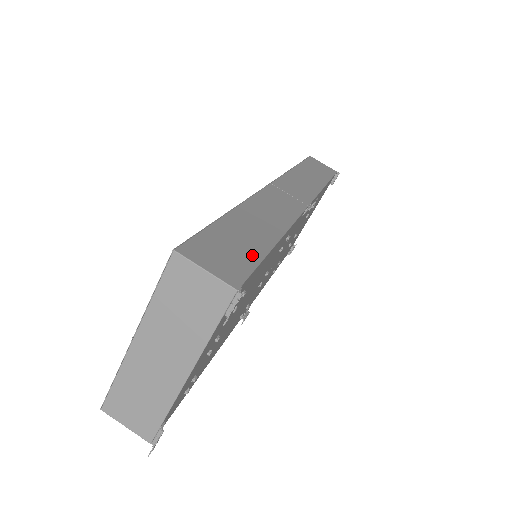
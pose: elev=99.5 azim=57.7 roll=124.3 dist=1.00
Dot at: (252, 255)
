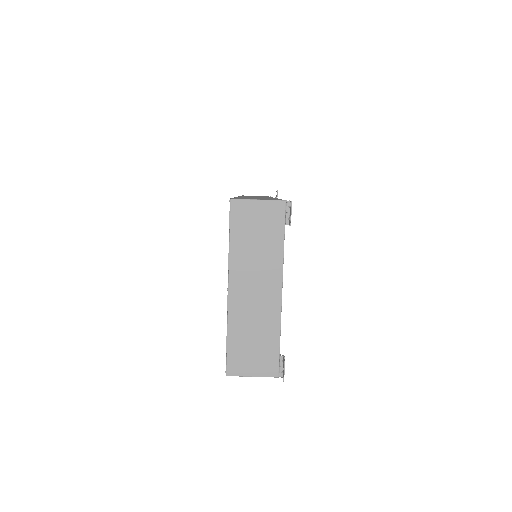
Dot at: occluded
